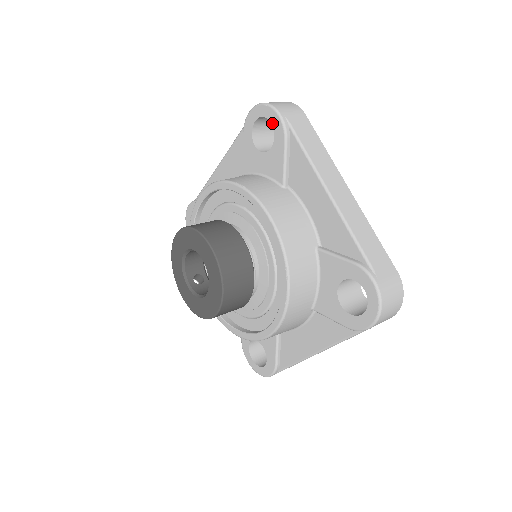
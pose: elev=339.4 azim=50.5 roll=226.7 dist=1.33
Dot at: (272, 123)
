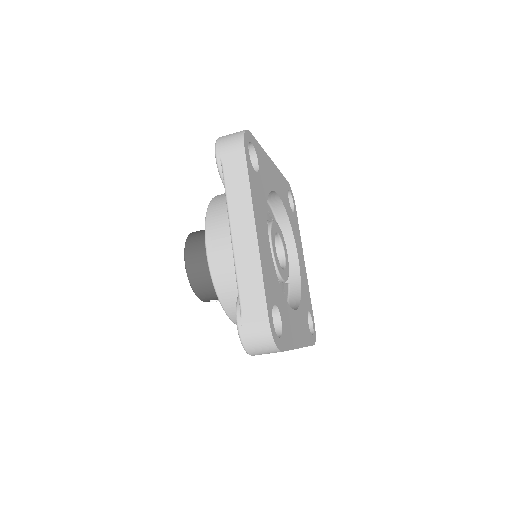
Dot at: occluded
